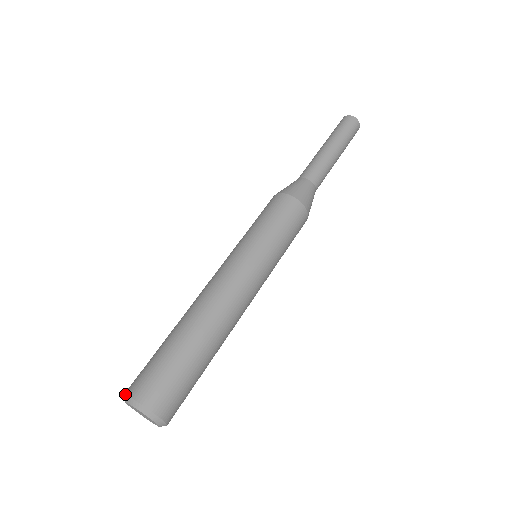
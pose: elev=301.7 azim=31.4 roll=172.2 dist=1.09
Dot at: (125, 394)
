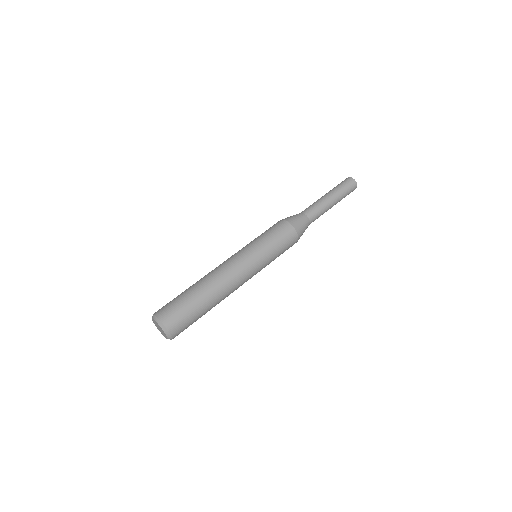
Dot at: (154, 314)
